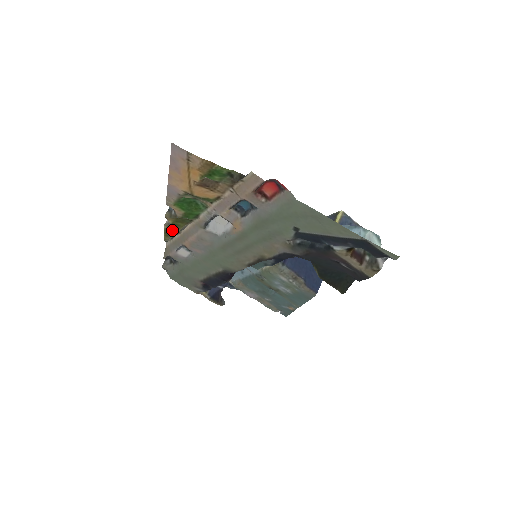
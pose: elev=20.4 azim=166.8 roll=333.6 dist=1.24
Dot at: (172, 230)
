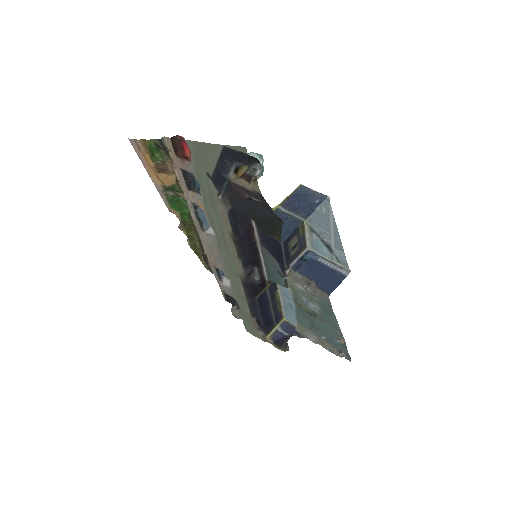
Dot at: (195, 246)
